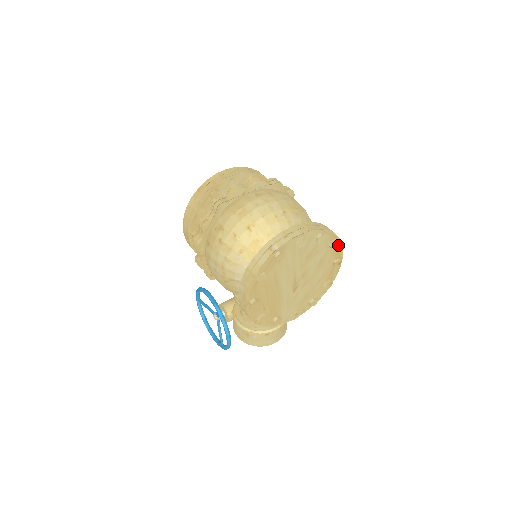
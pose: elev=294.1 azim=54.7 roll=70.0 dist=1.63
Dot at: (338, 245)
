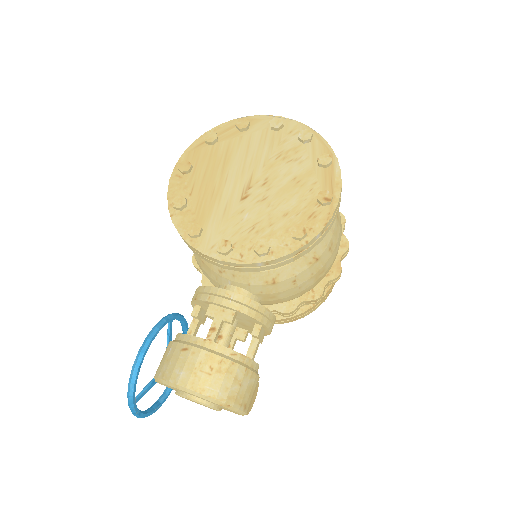
Dot at: (334, 172)
